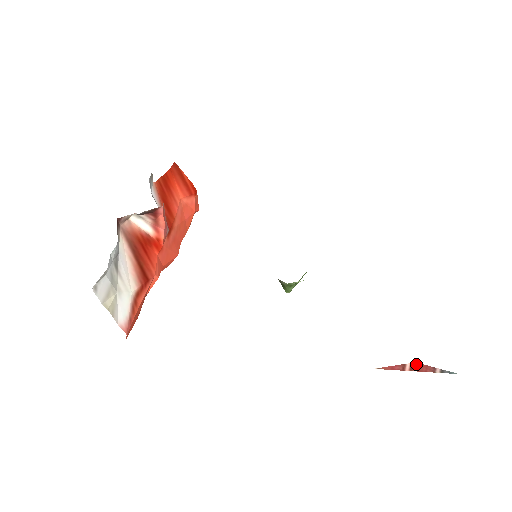
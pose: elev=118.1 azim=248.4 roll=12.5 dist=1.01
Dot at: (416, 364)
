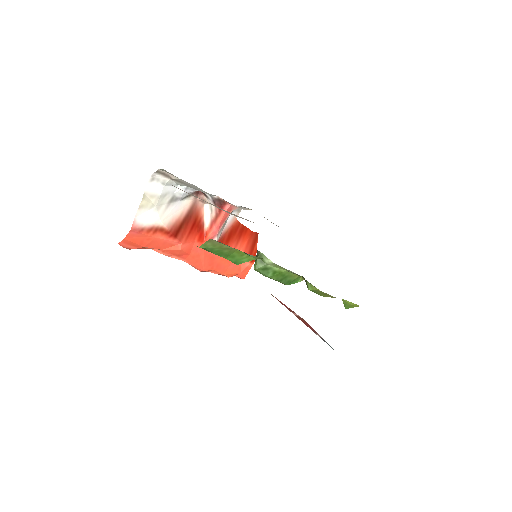
Dot at: (304, 320)
